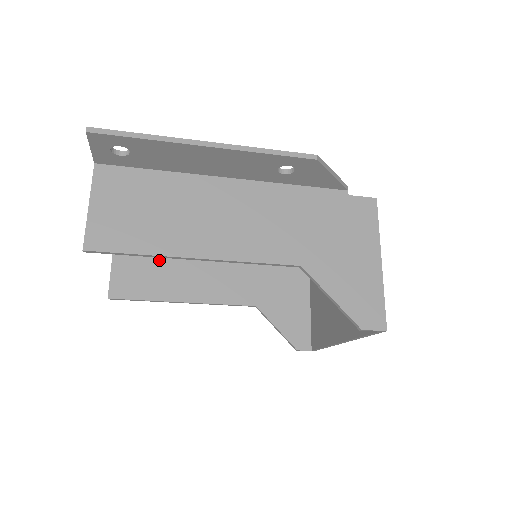
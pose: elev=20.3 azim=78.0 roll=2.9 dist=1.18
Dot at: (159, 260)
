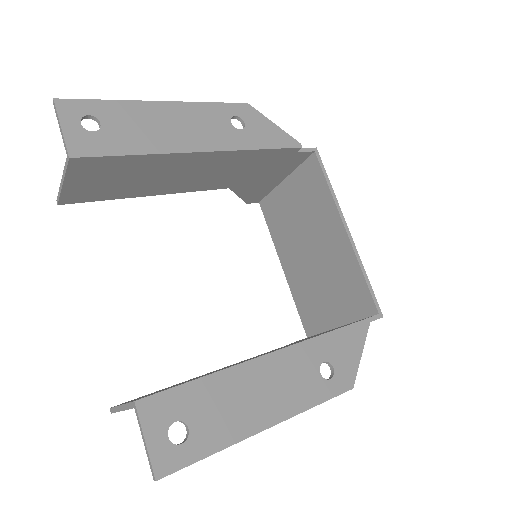
Dot at: (132, 173)
